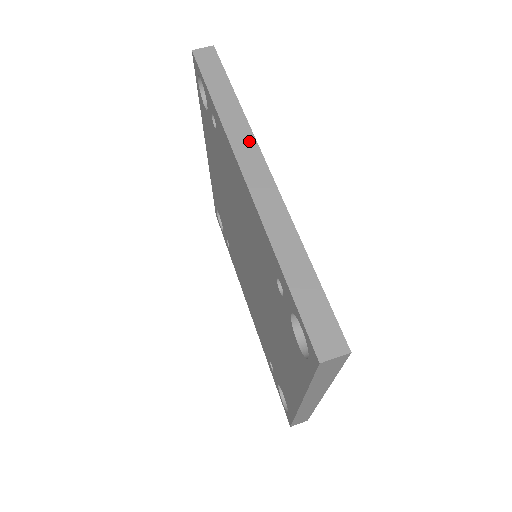
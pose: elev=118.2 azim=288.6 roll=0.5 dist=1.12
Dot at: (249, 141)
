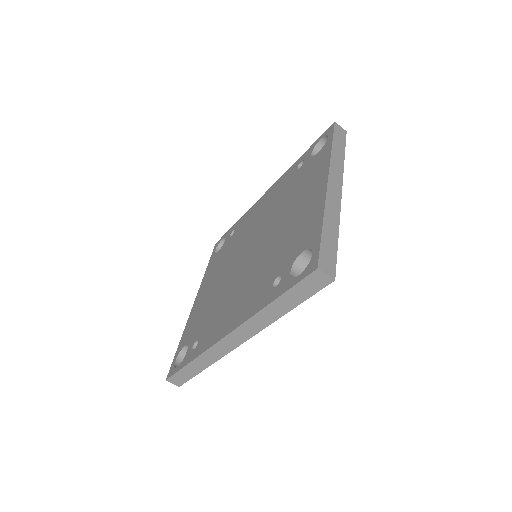
Dot at: (253, 331)
